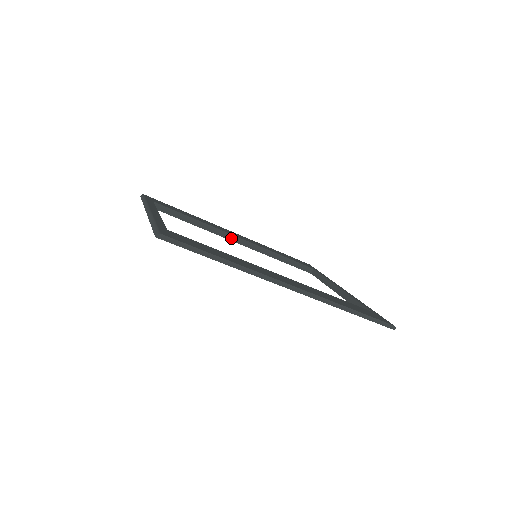
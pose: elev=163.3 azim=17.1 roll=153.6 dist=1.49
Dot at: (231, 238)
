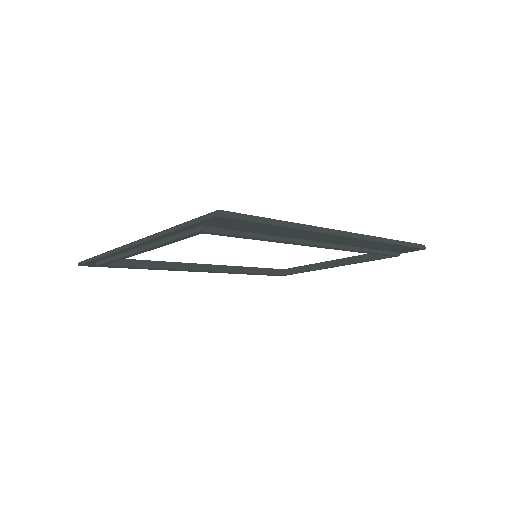
Dot at: (201, 268)
